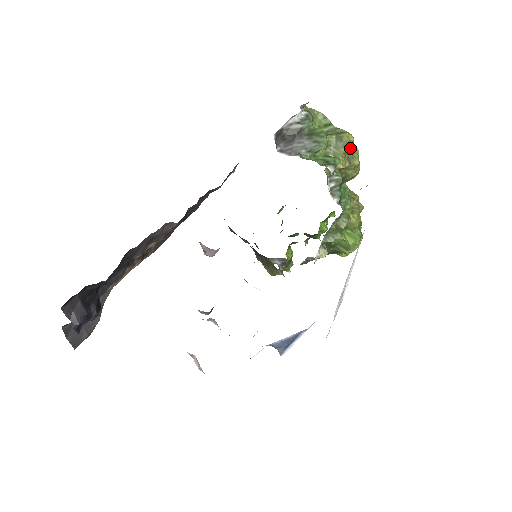
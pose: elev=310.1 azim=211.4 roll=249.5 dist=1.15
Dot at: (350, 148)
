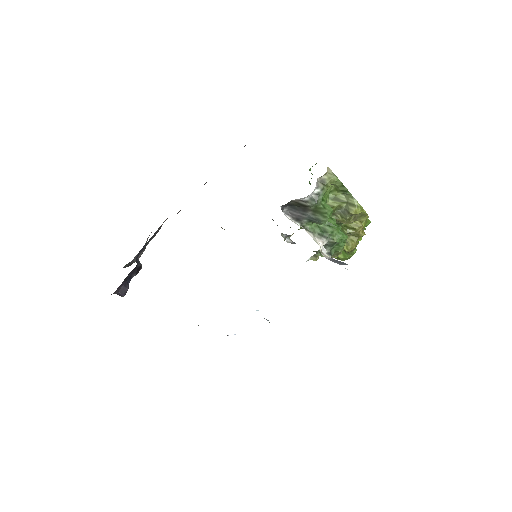
Dot at: occluded
